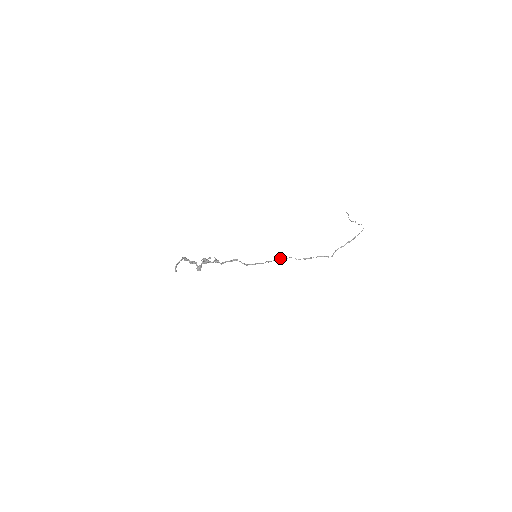
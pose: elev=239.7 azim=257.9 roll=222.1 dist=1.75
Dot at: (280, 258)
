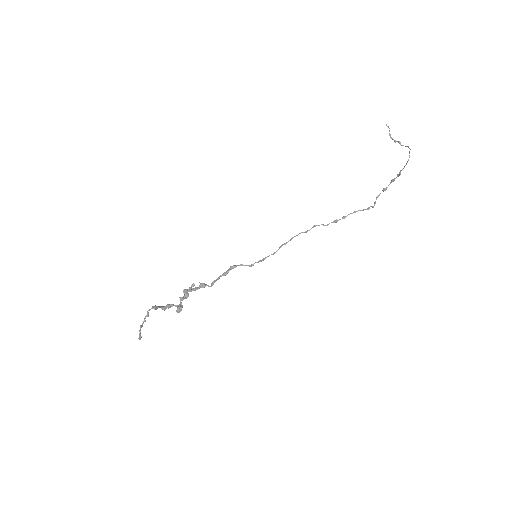
Dot at: (299, 233)
